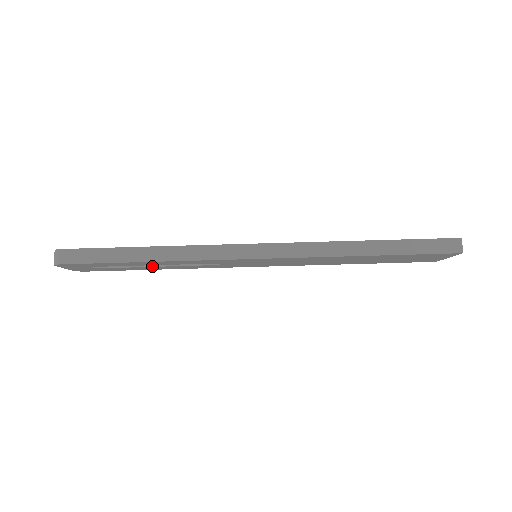
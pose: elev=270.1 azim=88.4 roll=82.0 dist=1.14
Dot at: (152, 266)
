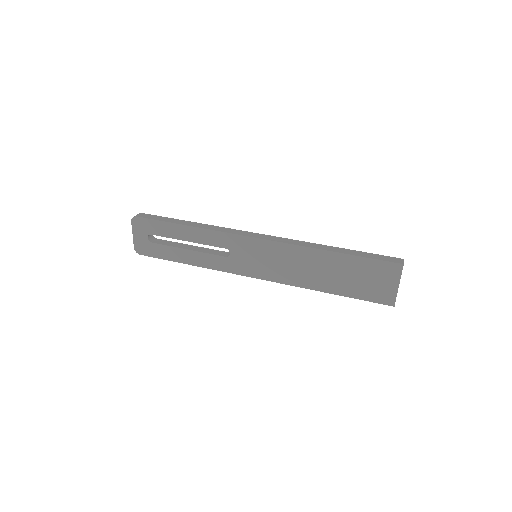
Dot at: (185, 249)
